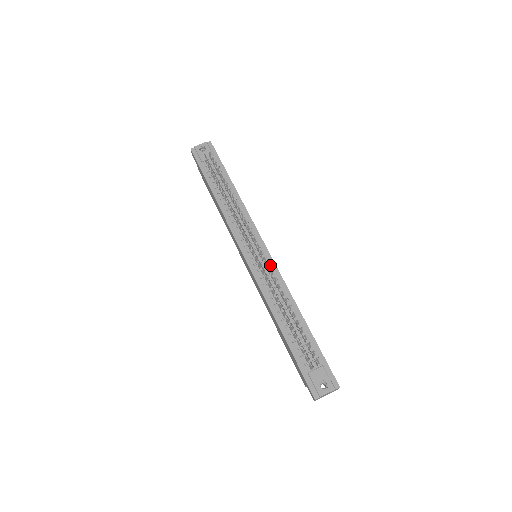
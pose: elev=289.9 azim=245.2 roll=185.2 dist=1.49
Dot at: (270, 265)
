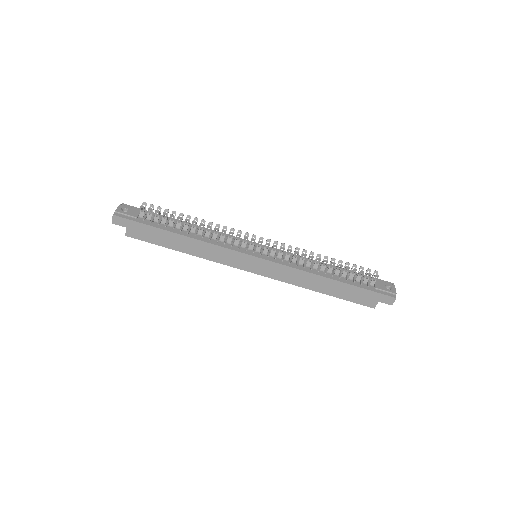
Dot at: (277, 250)
